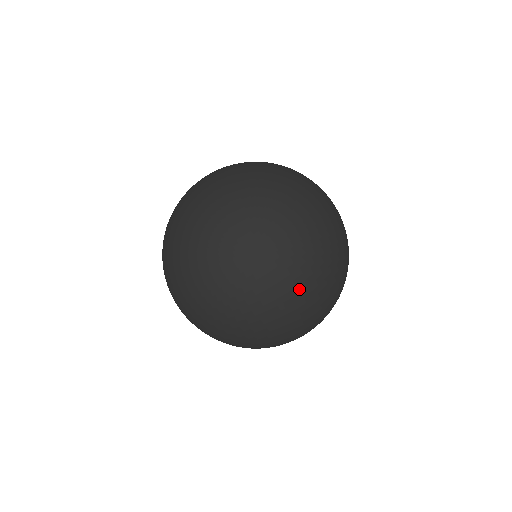
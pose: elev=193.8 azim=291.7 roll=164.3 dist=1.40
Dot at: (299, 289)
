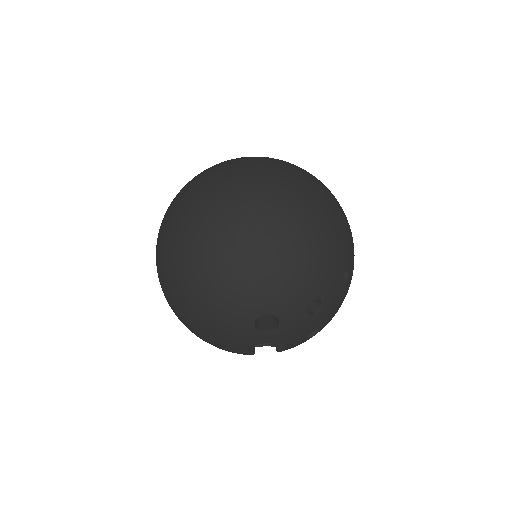
Dot at: occluded
